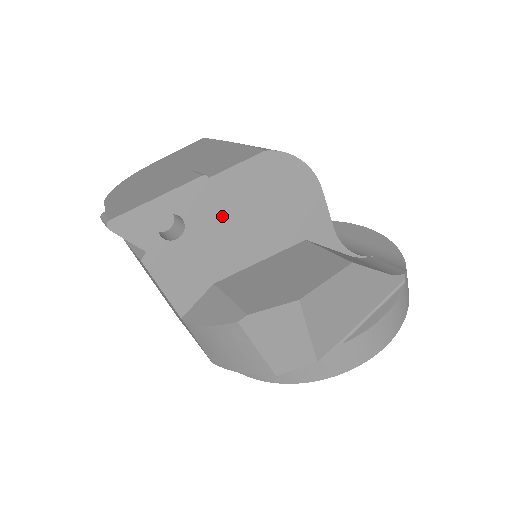
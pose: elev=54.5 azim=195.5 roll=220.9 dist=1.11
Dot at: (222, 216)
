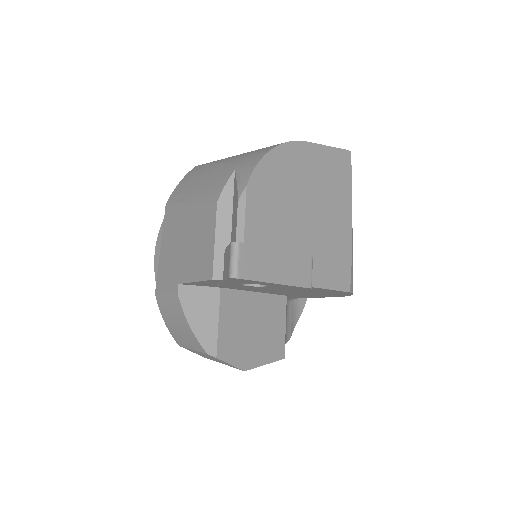
Dot at: occluded
